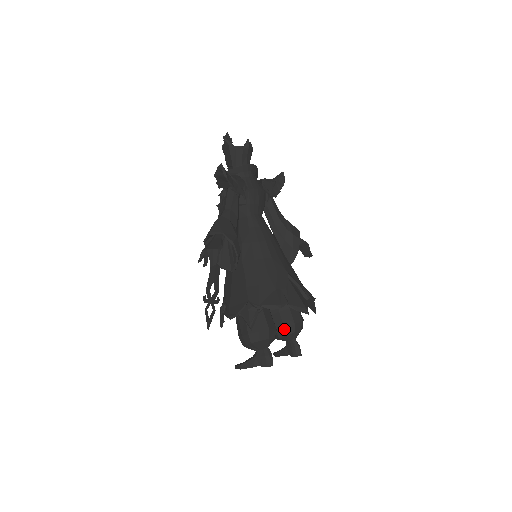
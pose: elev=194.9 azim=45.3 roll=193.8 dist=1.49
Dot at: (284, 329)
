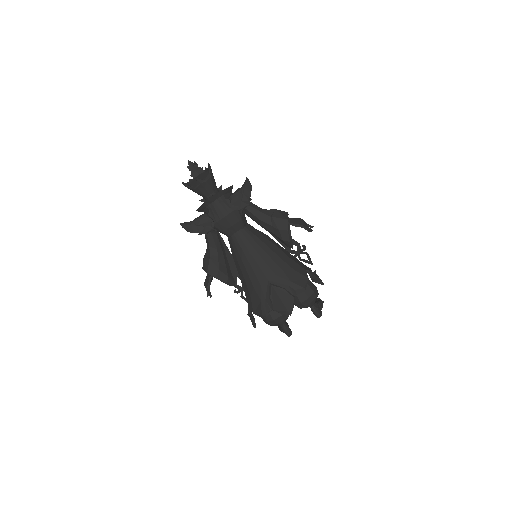
Dot at: occluded
